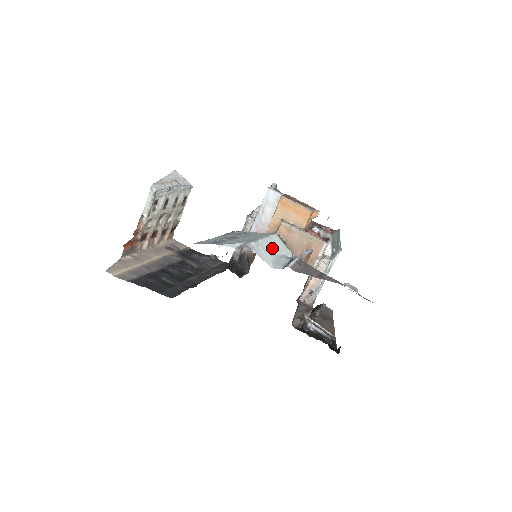
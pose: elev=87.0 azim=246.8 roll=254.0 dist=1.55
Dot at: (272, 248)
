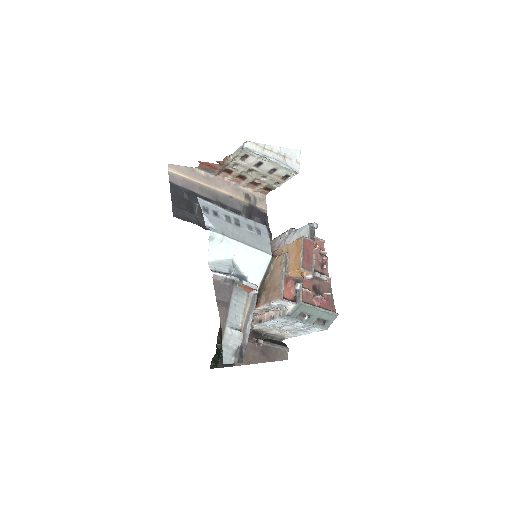
Dot at: (240, 256)
